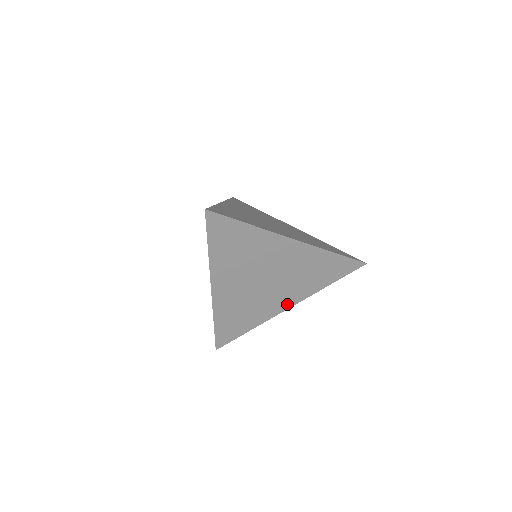
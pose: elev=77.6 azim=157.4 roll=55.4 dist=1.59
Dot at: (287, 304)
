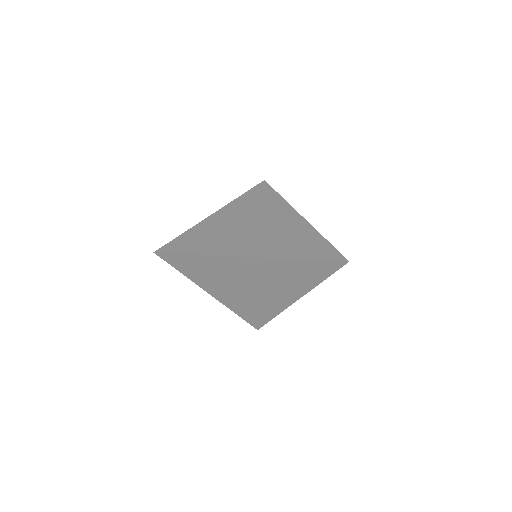
Dot at: (292, 298)
